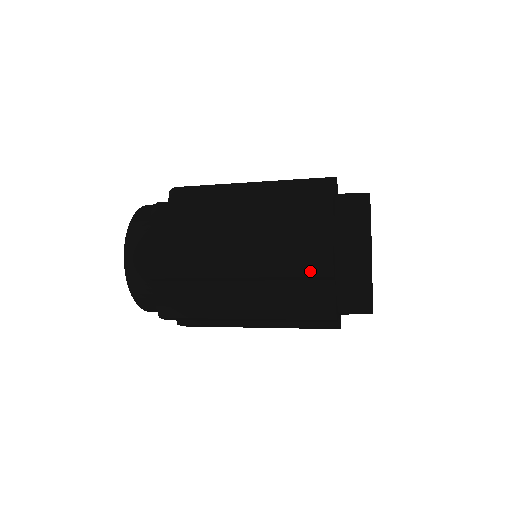
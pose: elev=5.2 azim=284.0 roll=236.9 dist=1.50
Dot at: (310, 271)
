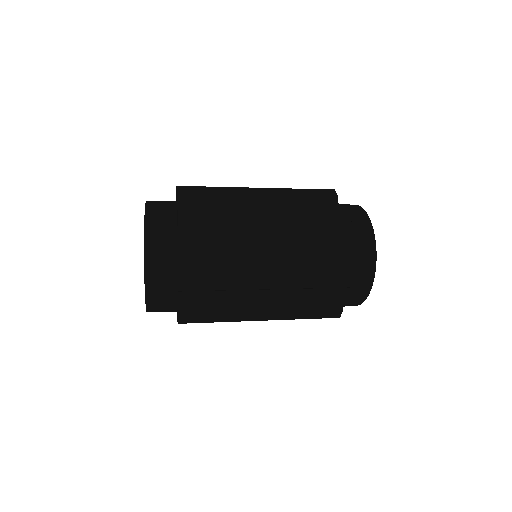
Dot at: (333, 284)
